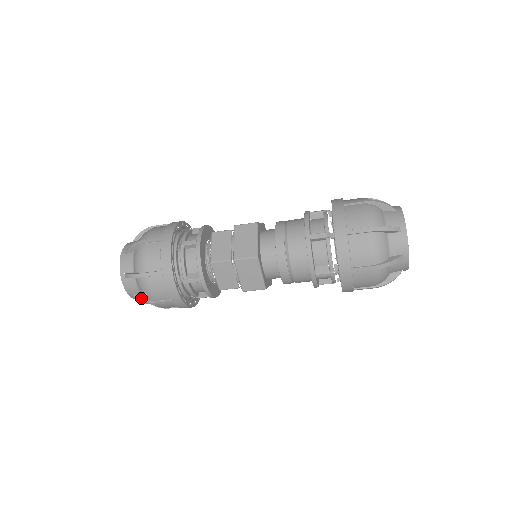
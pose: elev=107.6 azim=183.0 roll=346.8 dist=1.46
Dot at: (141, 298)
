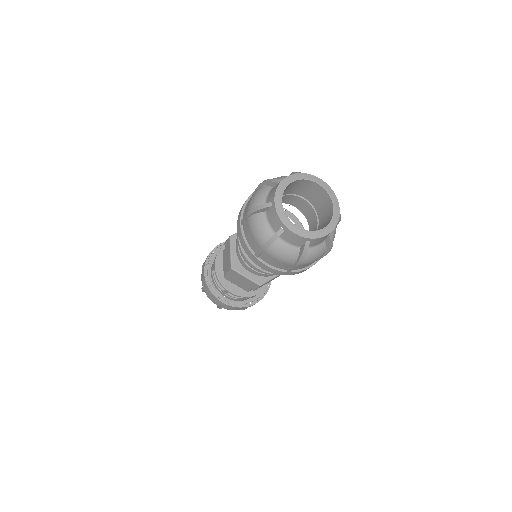
Dot at: occluded
